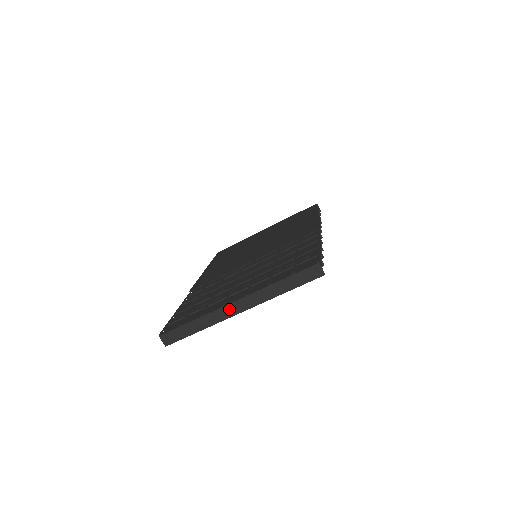
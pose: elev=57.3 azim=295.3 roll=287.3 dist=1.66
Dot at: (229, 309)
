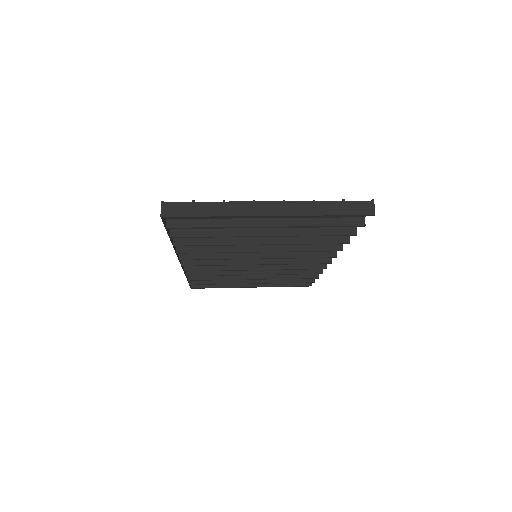
Dot at: (258, 207)
